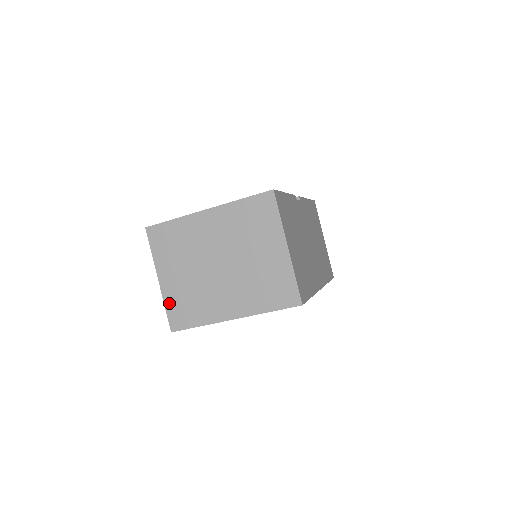
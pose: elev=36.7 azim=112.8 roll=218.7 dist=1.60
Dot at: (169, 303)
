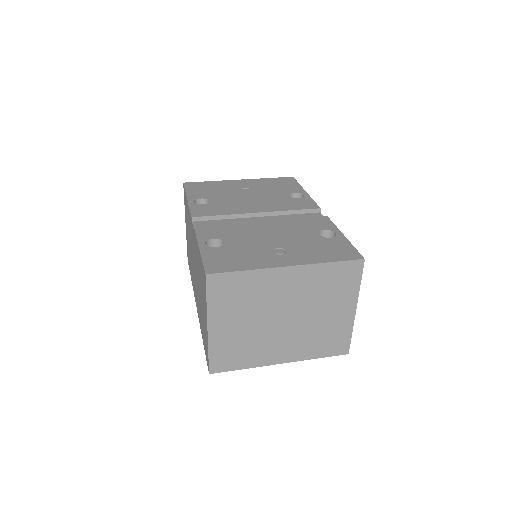
Dot at: (215, 349)
